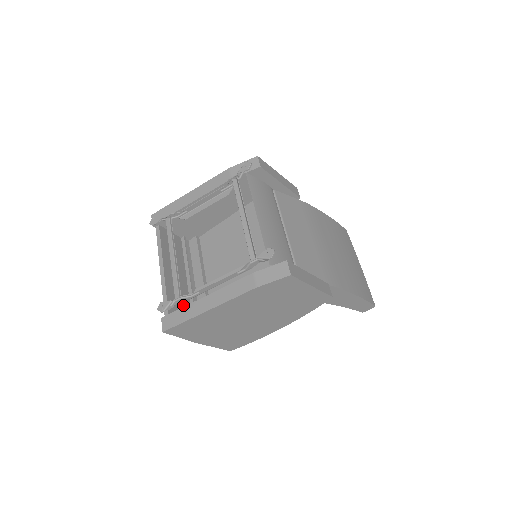
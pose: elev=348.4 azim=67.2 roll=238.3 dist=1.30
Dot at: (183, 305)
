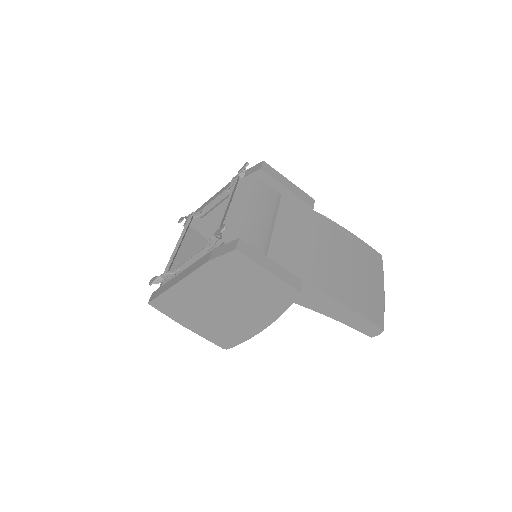
Dot at: occluded
